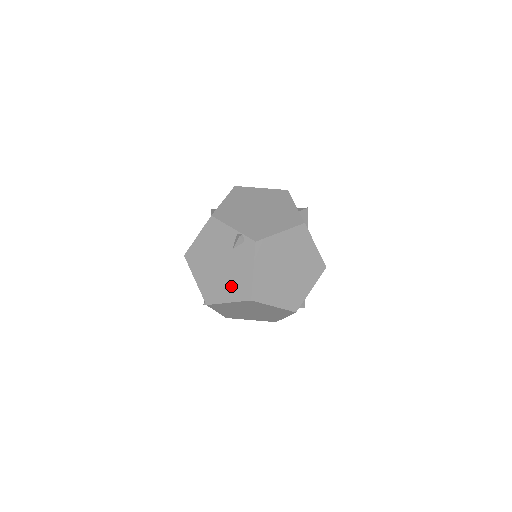
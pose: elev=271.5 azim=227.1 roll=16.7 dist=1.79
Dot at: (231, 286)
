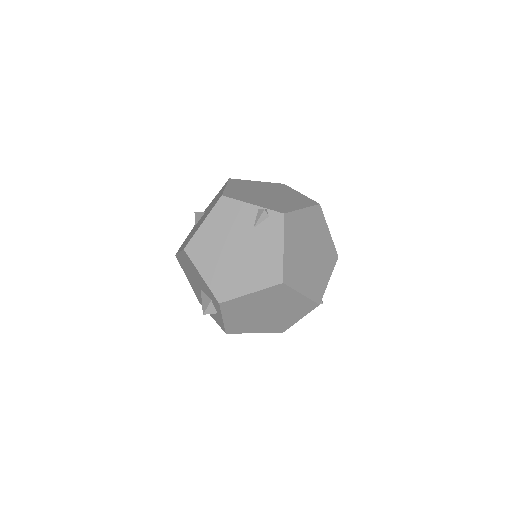
Dot at: (254, 272)
